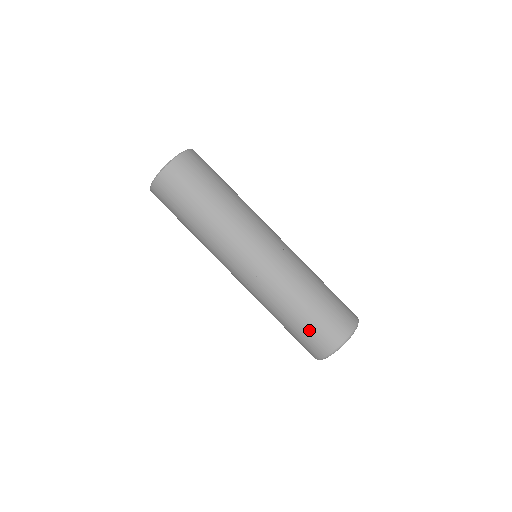
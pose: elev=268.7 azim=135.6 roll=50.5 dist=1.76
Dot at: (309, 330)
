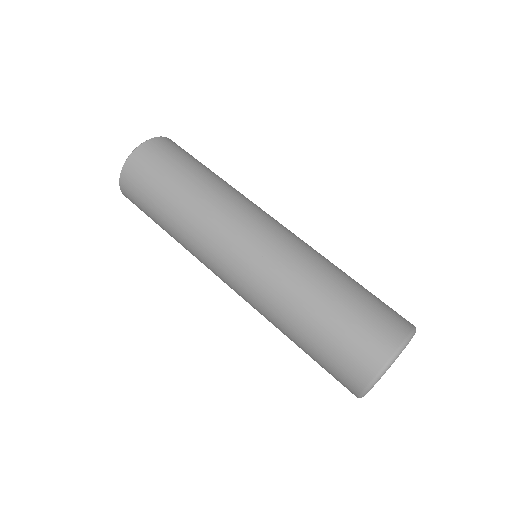
Dot at: (355, 319)
